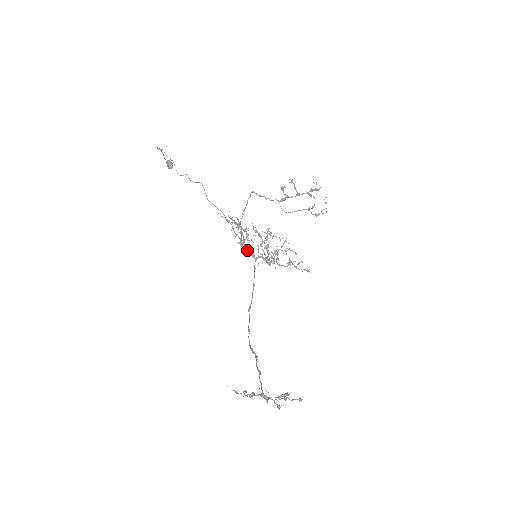
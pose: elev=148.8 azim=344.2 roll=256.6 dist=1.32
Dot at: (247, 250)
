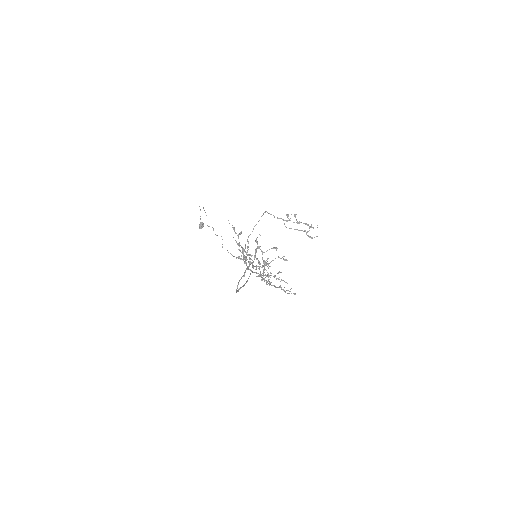
Dot at: occluded
